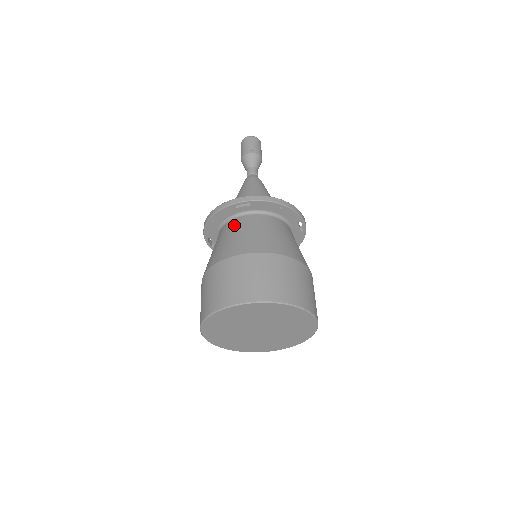
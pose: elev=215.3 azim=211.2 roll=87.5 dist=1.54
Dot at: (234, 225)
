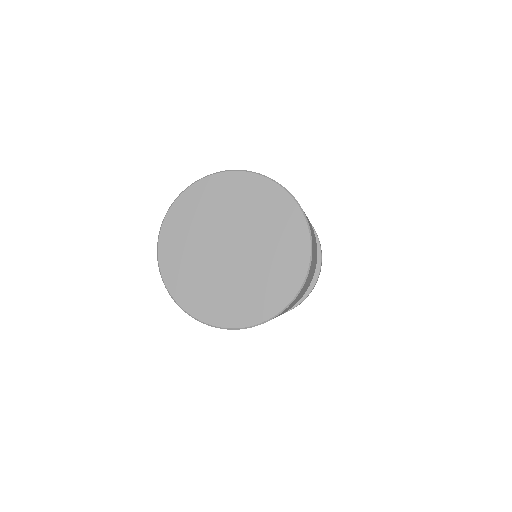
Dot at: occluded
